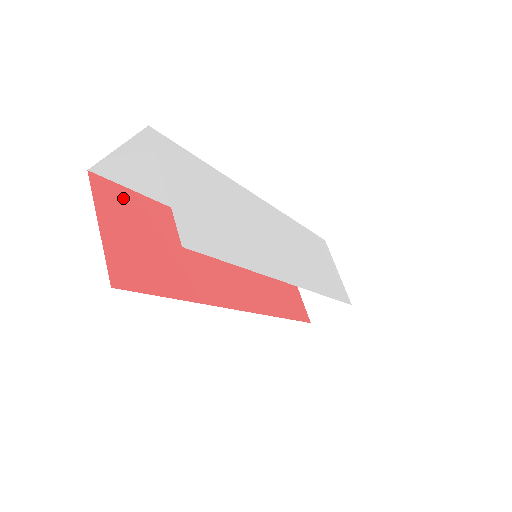
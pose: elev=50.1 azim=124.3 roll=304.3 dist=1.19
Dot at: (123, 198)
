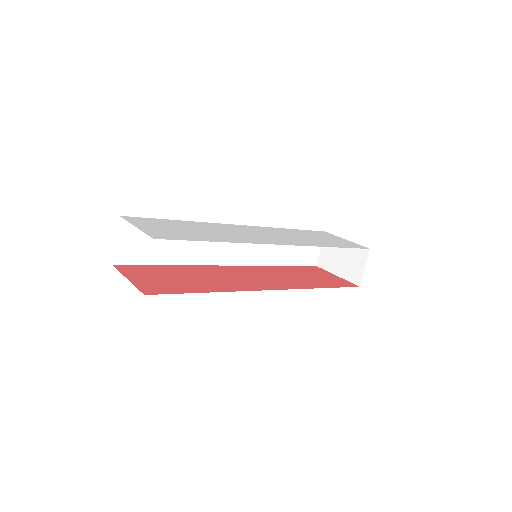
Dot at: (142, 269)
